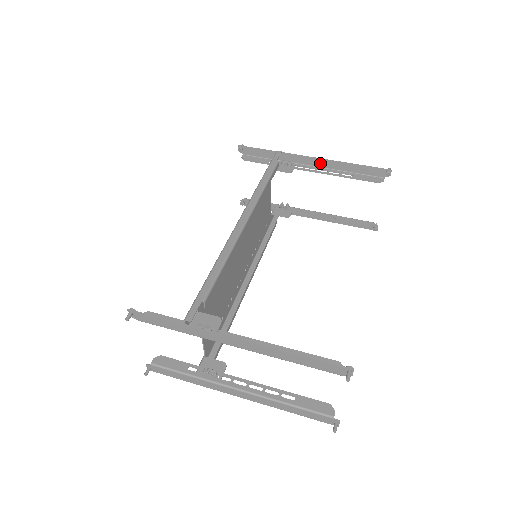
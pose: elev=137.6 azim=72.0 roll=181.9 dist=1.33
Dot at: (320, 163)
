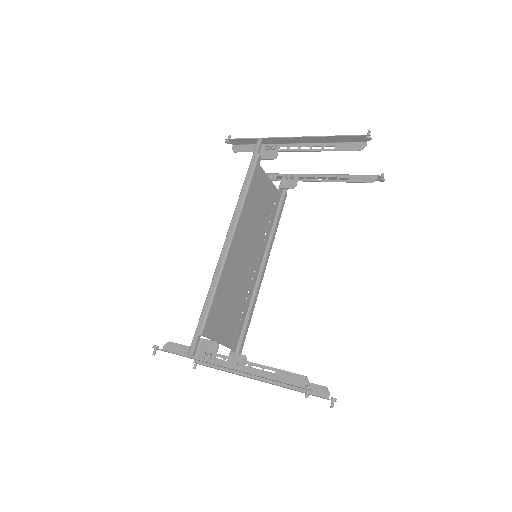
Dot at: (301, 140)
